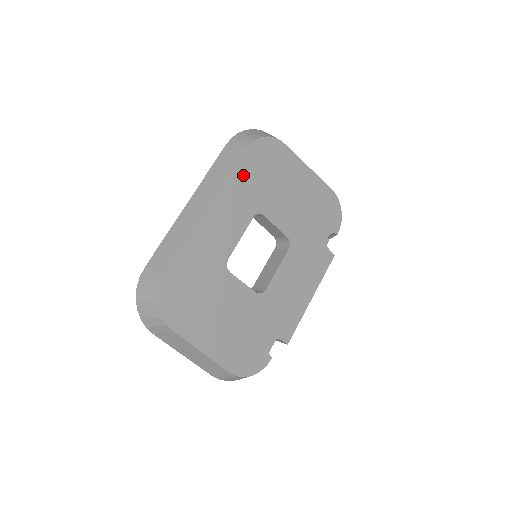
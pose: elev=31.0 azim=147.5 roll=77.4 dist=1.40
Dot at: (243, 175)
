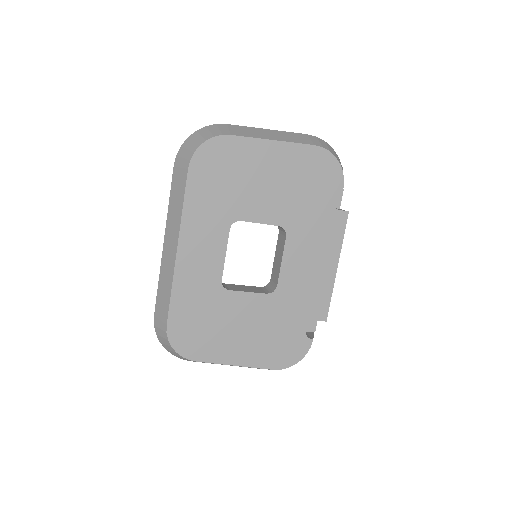
Dot at: (198, 196)
